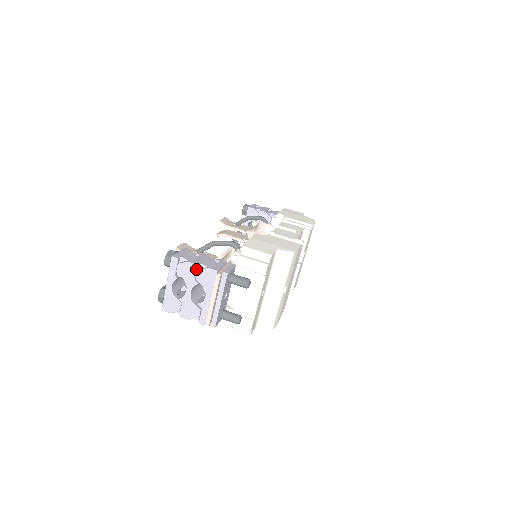
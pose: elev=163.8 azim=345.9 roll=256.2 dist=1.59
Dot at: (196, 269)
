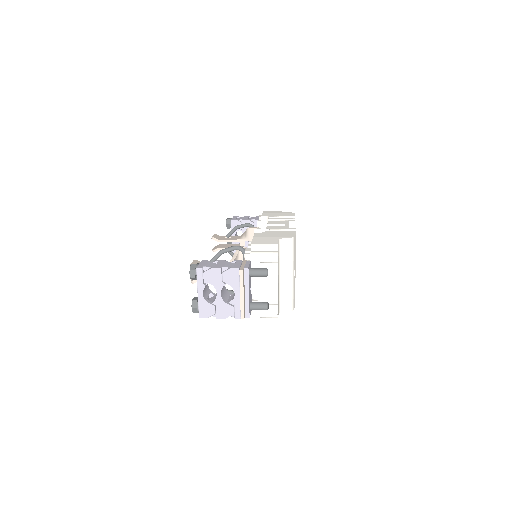
Dot at: (220, 272)
